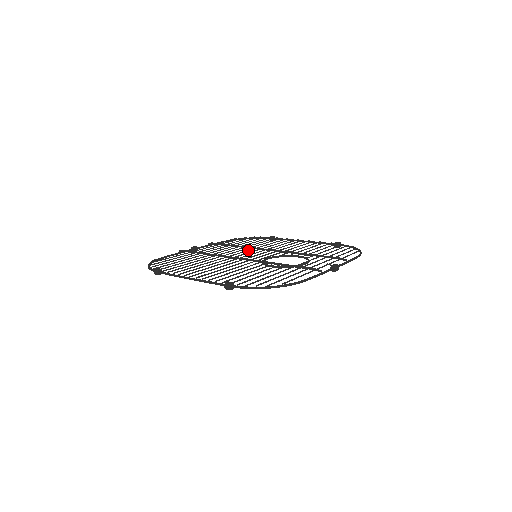
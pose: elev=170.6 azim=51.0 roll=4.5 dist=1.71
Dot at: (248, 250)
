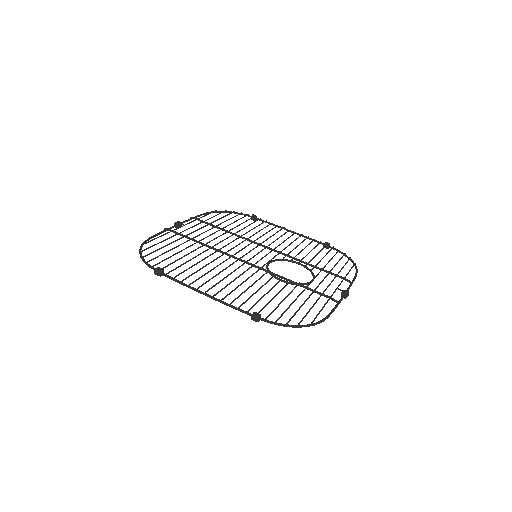
Dot at: (242, 242)
